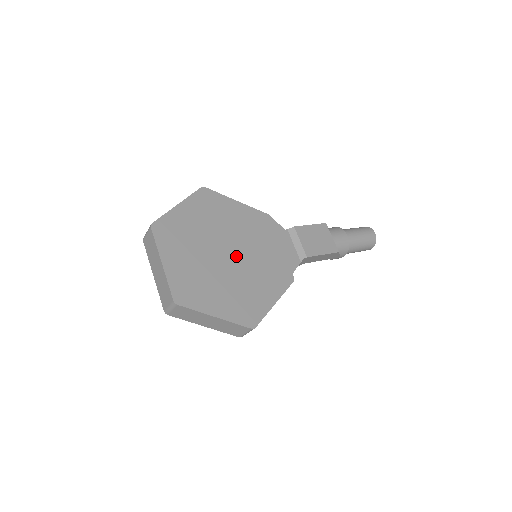
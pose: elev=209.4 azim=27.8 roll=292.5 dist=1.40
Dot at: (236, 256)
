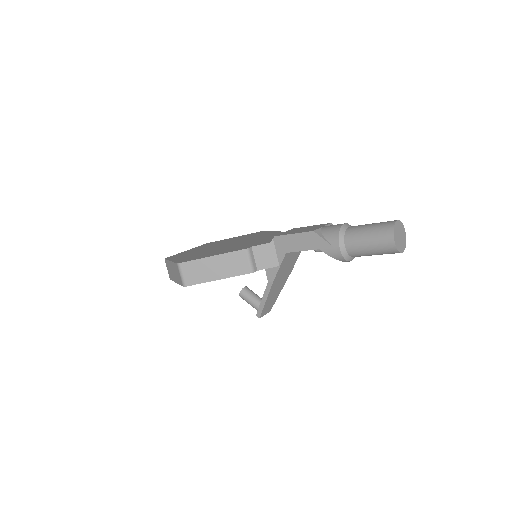
Dot at: (228, 245)
